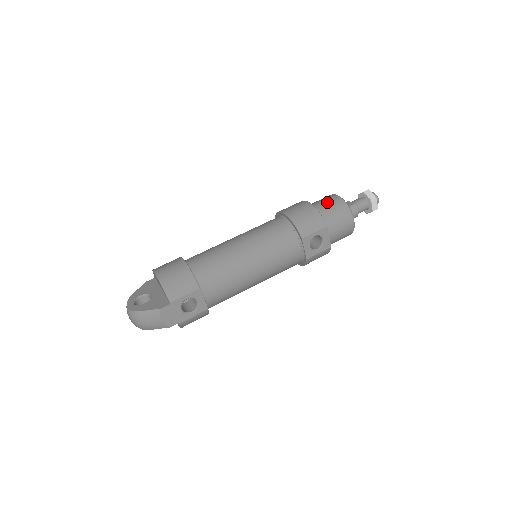
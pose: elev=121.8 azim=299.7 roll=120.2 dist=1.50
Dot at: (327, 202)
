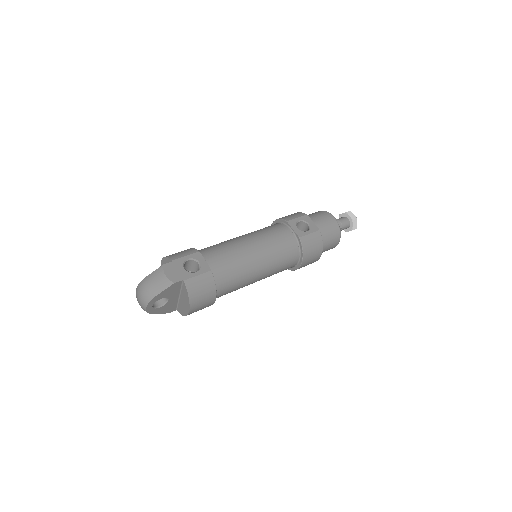
Dot at: occluded
